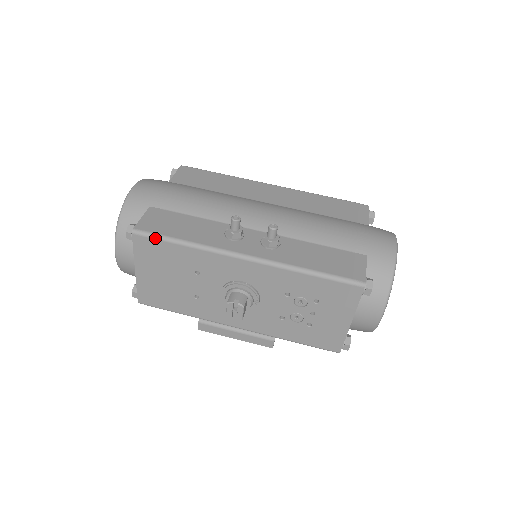
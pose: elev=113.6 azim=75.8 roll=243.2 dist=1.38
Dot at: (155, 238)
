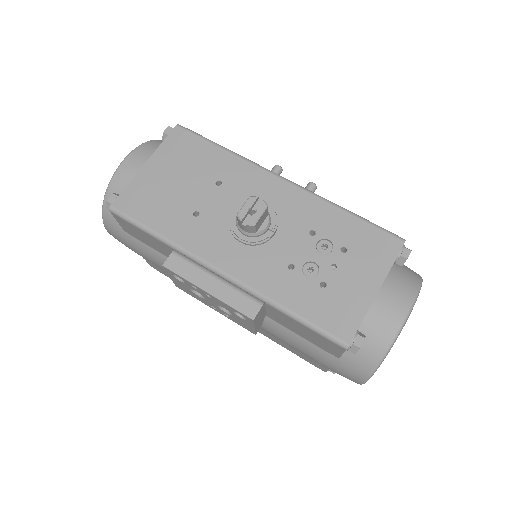
Dot at: (198, 135)
